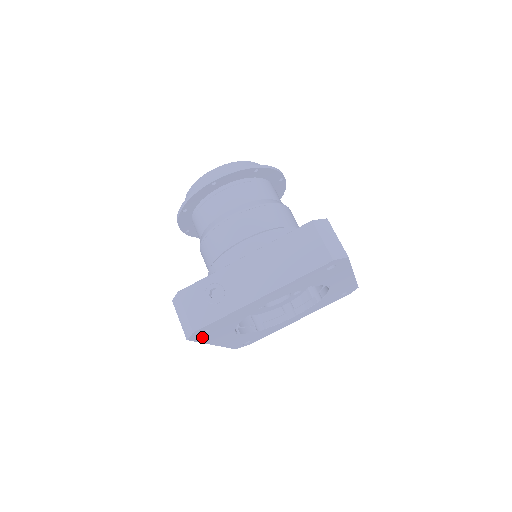
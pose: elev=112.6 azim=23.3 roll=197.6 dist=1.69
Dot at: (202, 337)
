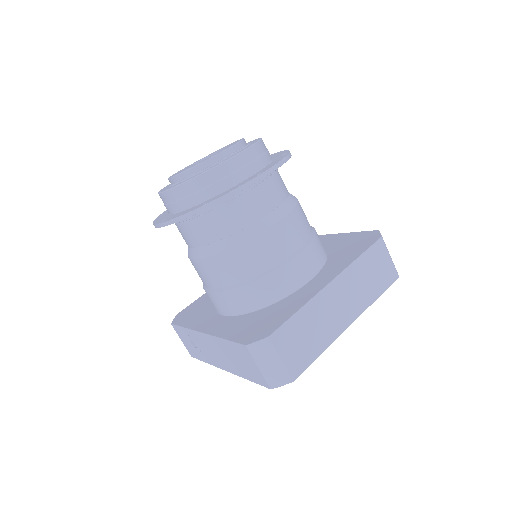
Dot at: occluded
